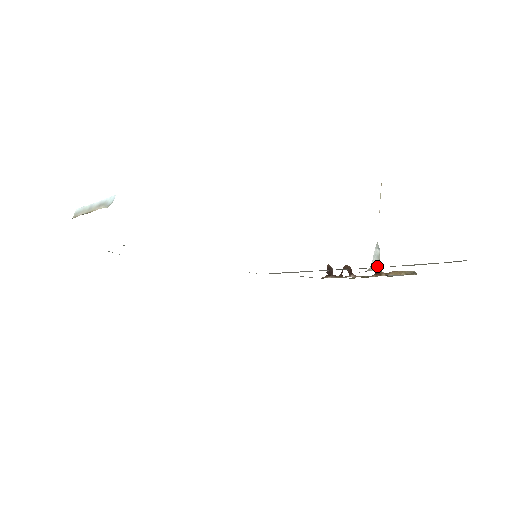
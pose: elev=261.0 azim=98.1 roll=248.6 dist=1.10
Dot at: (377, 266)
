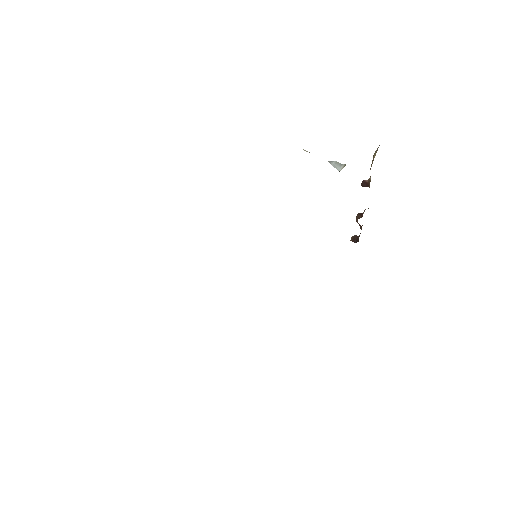
Dot at: (342, 166)
